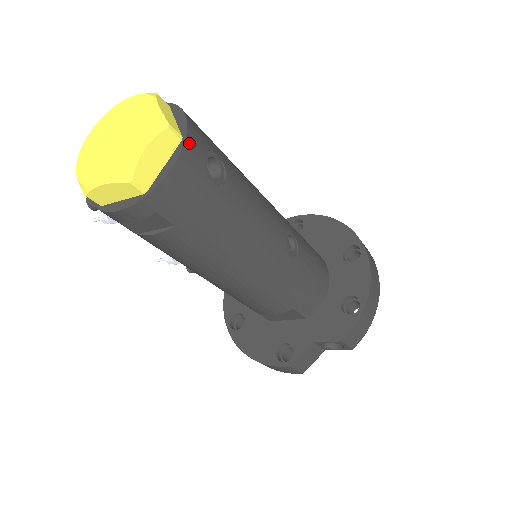
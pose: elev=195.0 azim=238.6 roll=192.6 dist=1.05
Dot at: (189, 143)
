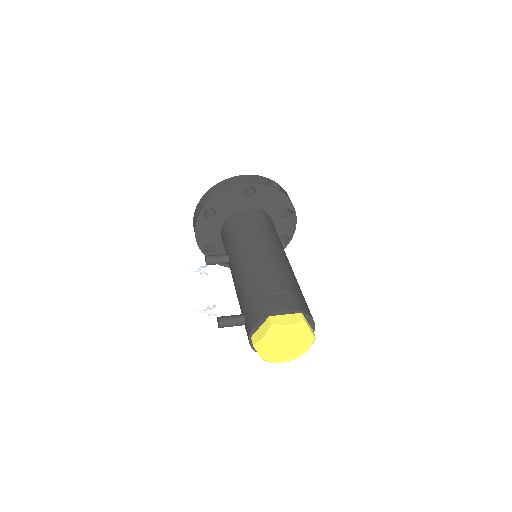
Dot at: (313, 329)
